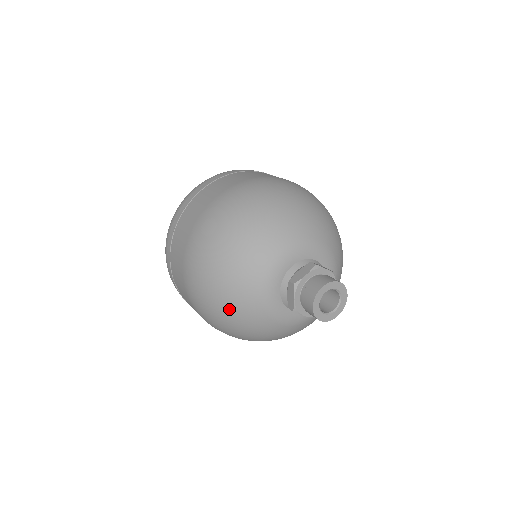
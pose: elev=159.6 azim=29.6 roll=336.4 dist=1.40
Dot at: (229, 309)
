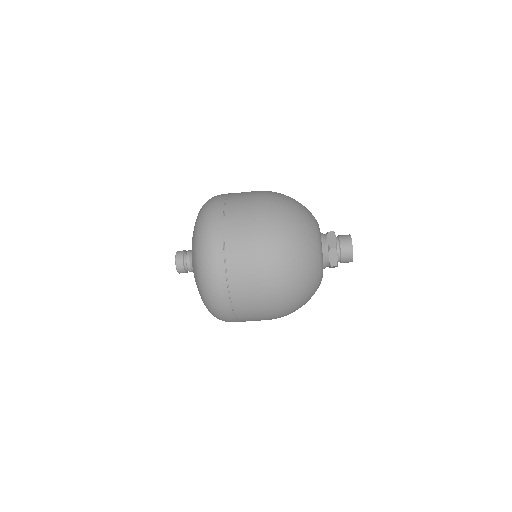
Dot at: occluded
